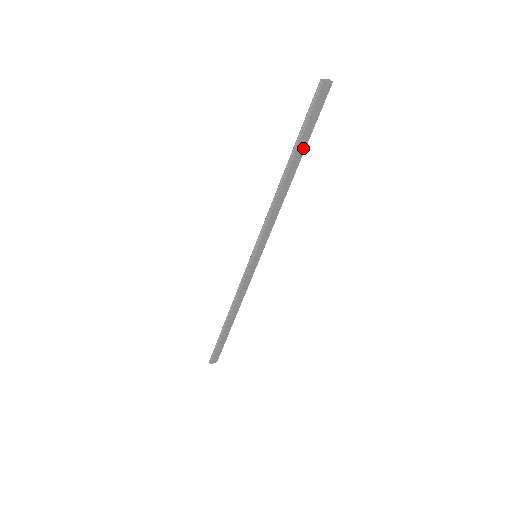
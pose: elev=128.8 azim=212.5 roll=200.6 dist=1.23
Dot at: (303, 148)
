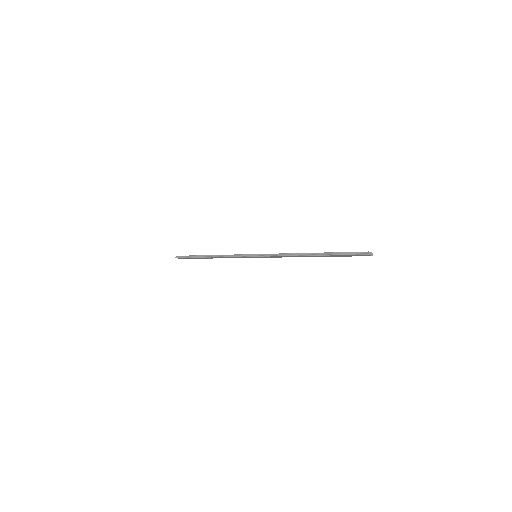
Dot at: (330, 256)
